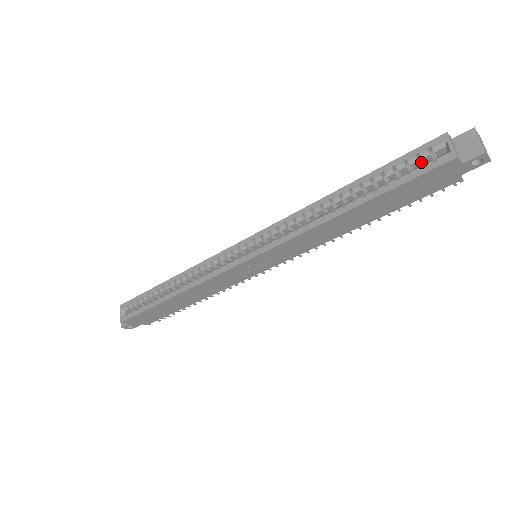
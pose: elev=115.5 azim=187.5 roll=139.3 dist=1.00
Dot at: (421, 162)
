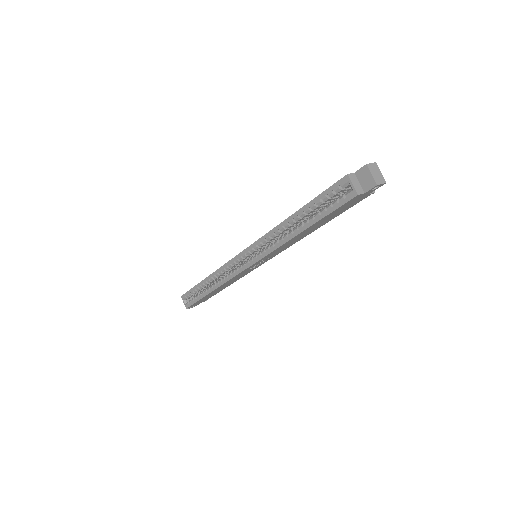
Dot at: (338, 193)
